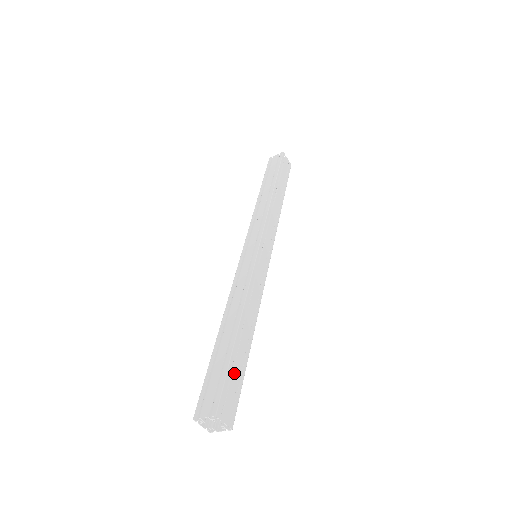
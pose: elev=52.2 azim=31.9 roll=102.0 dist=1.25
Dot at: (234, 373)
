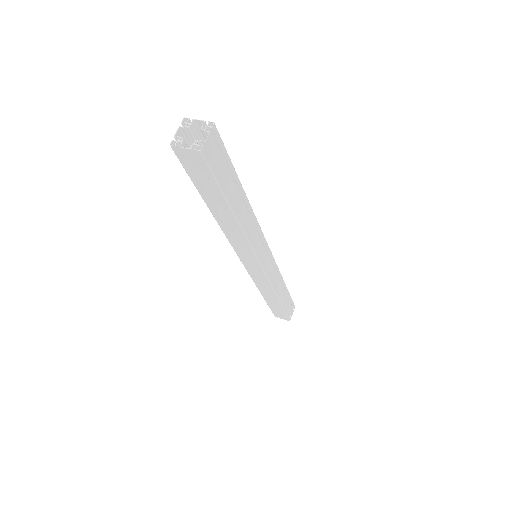
Dot at: (227, 172)
